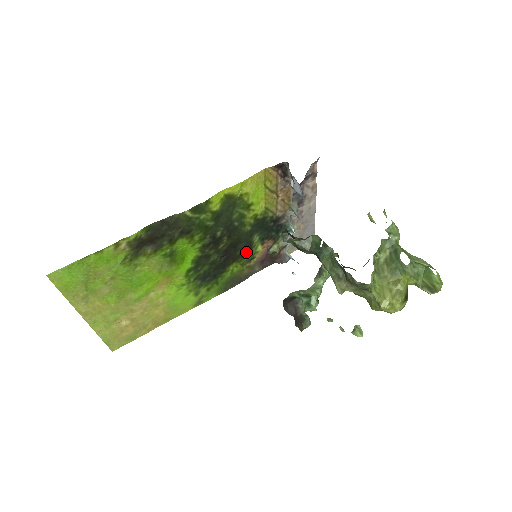
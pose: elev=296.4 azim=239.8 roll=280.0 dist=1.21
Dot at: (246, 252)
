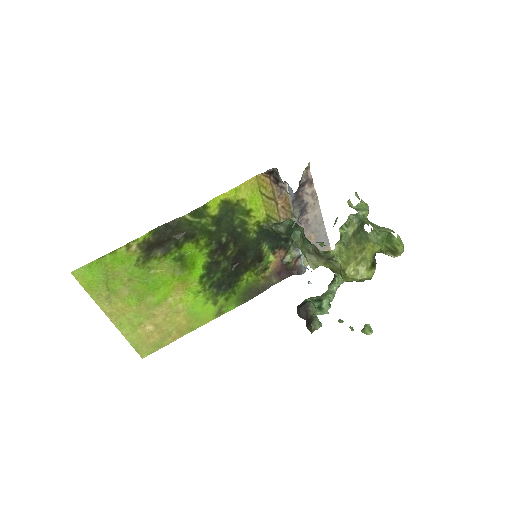
Dot at: (258, 262)
